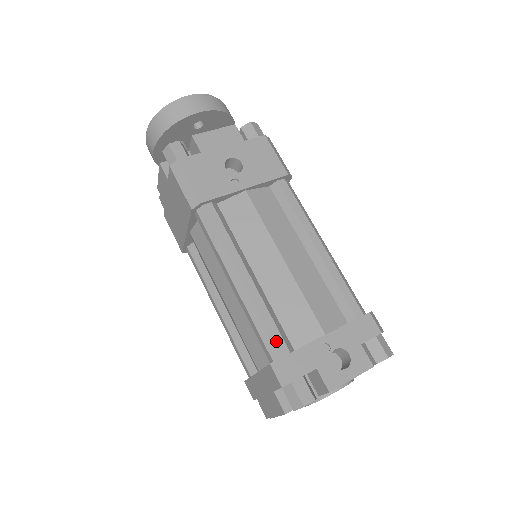
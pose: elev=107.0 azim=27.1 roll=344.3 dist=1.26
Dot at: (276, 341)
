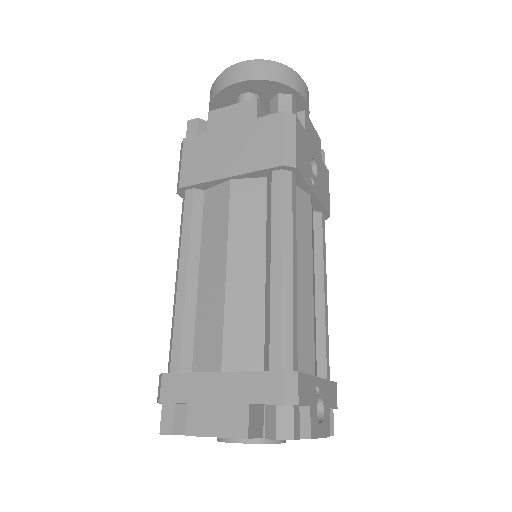
Dot at: (294, 351)
